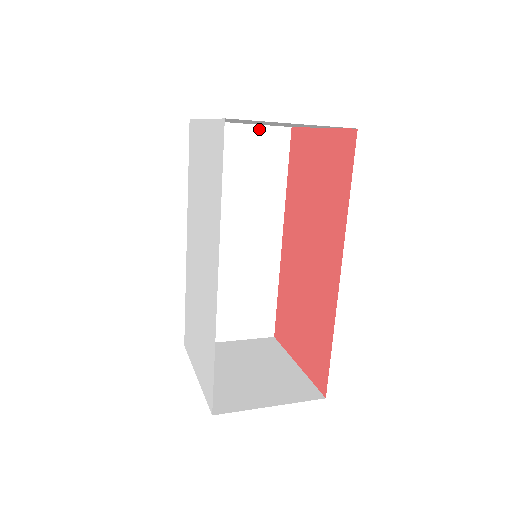
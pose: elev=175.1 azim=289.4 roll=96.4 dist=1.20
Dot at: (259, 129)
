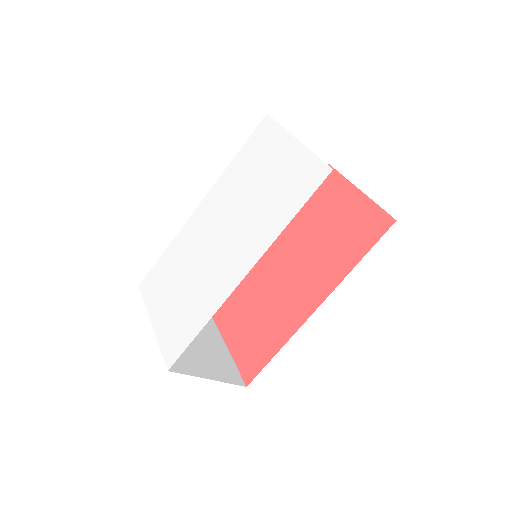
Dot at: occluded
